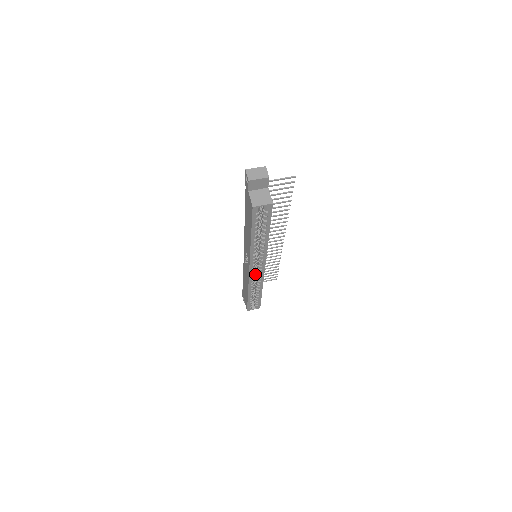
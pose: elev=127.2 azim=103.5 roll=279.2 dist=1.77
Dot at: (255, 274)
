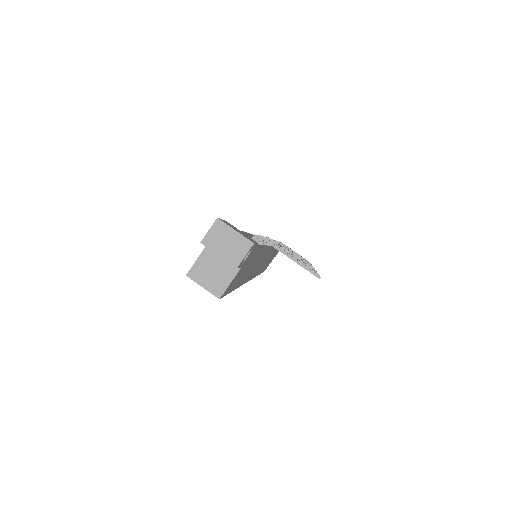
Dot at: occluded
